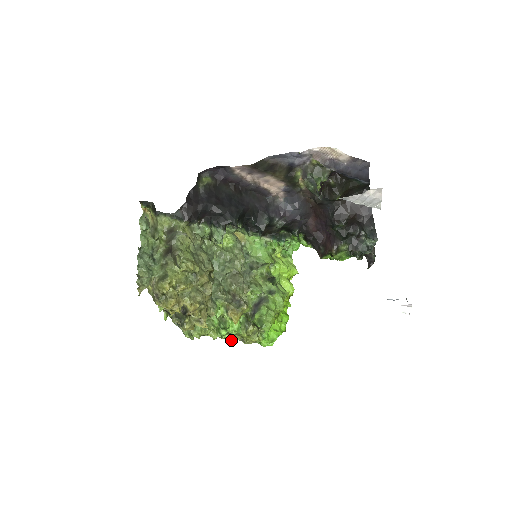
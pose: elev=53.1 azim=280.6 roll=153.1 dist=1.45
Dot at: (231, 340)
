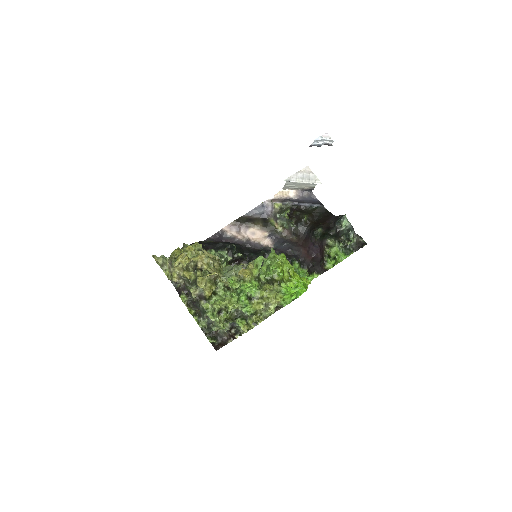
Dot at: (259, 319)
